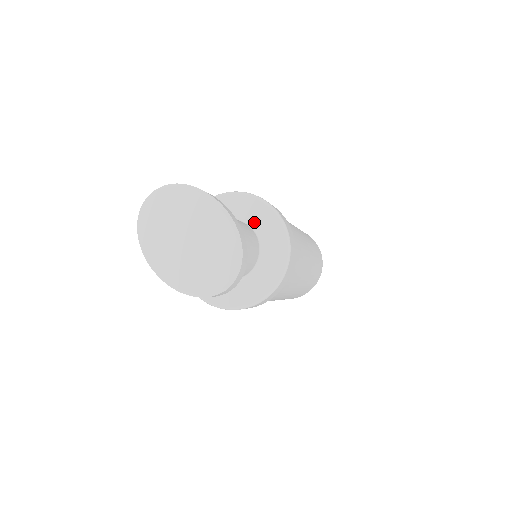
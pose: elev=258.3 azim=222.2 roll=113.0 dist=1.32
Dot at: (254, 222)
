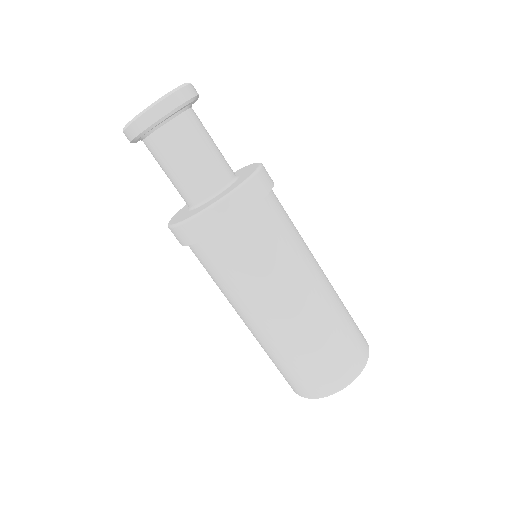
Dot at: occluded
